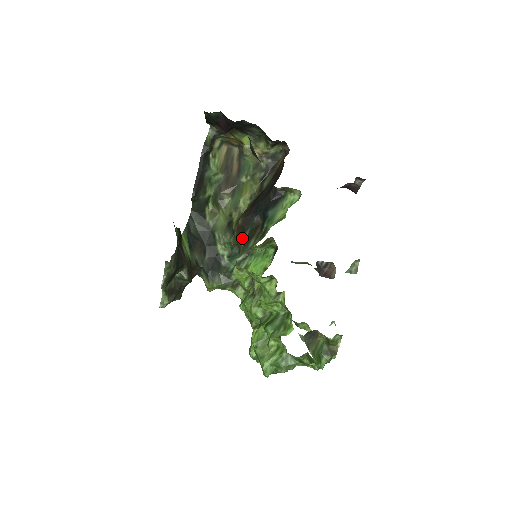
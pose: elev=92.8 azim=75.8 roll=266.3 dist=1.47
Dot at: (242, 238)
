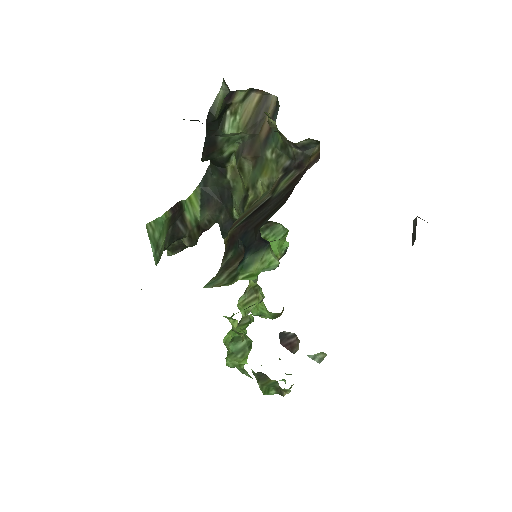
Dot at: (224, 256)
